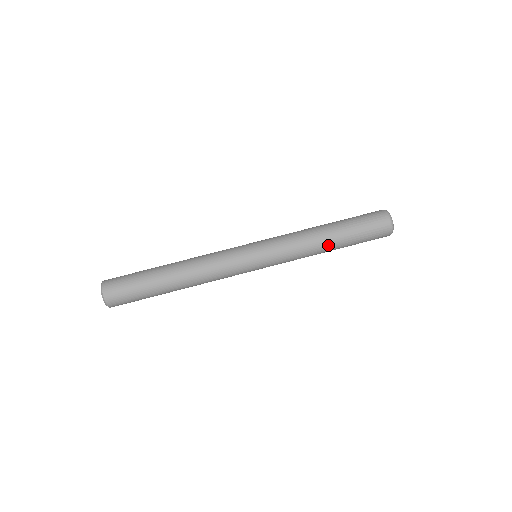
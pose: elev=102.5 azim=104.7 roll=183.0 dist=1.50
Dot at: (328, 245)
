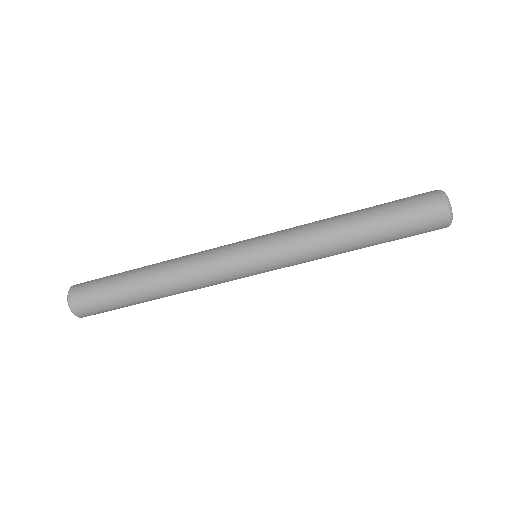
Dot at: (352, 240)
